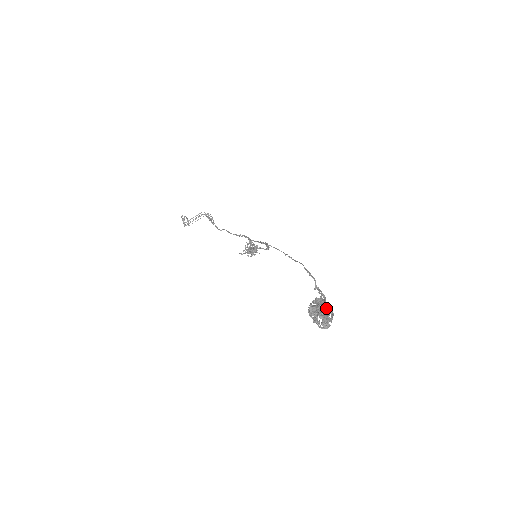
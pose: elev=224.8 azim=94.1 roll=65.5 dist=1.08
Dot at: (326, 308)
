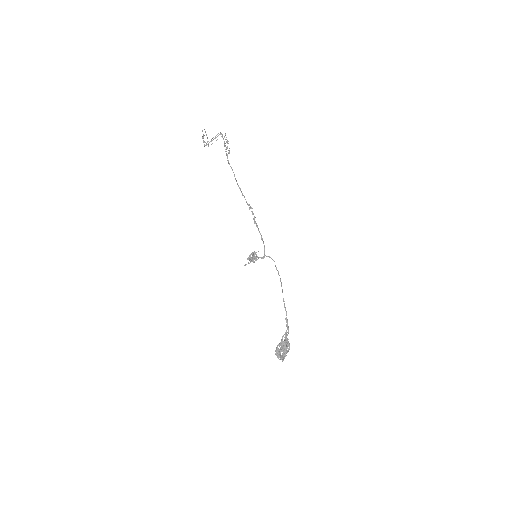
Dot at: (285, 349)
